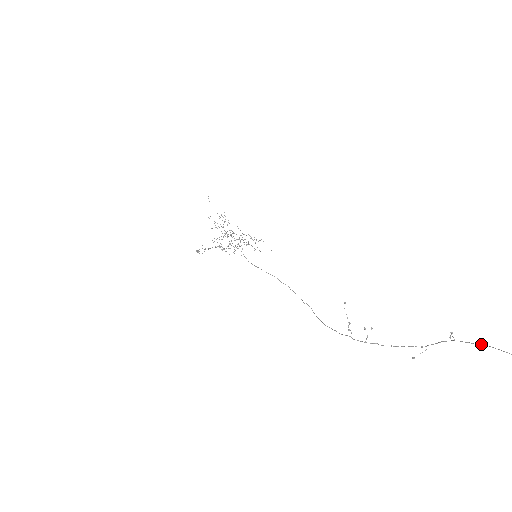
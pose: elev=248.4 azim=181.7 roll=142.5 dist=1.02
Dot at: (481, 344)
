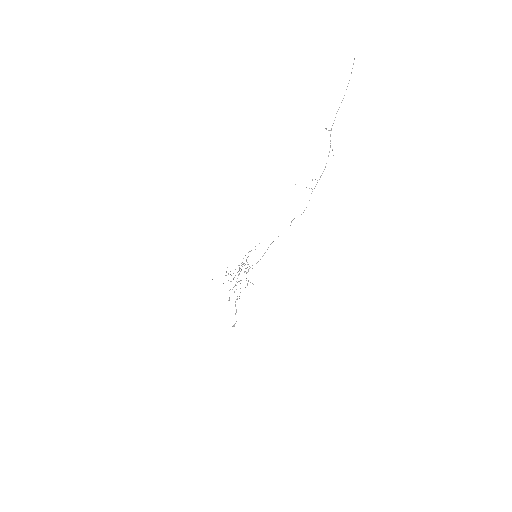
Dot at: (335, 117)
